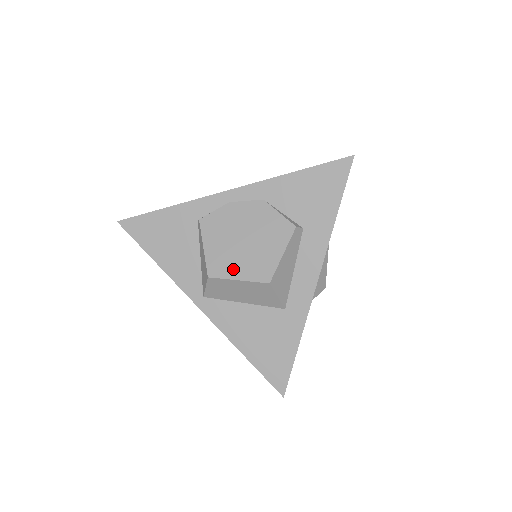
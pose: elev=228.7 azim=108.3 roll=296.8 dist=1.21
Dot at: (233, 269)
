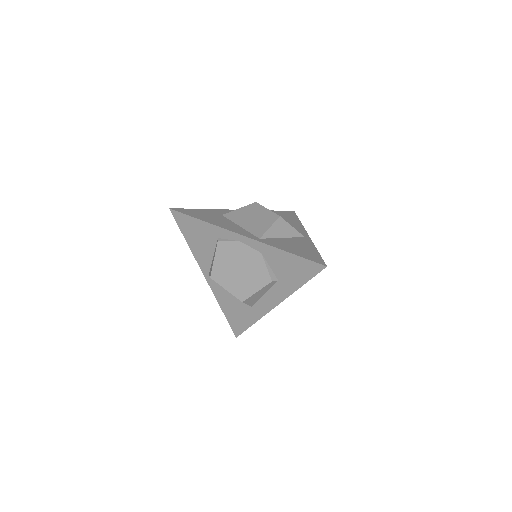
Dot at: (226, 282)
